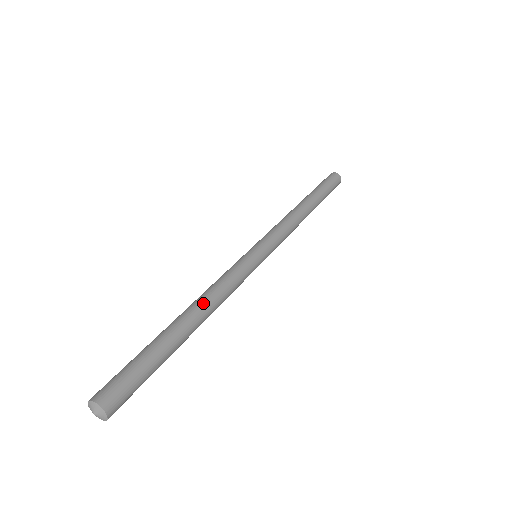
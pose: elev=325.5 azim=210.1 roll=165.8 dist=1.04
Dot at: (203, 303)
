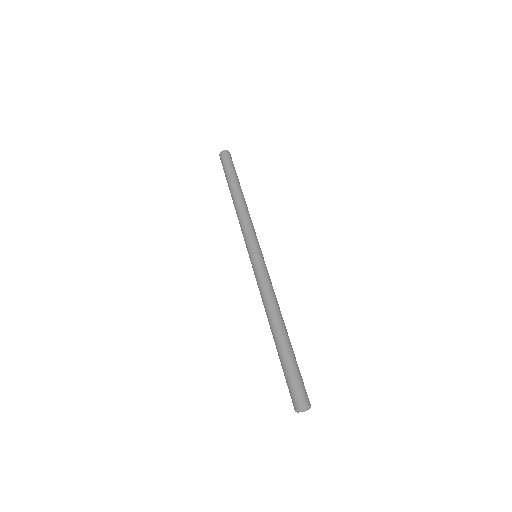
Dot at: (280, 312)
